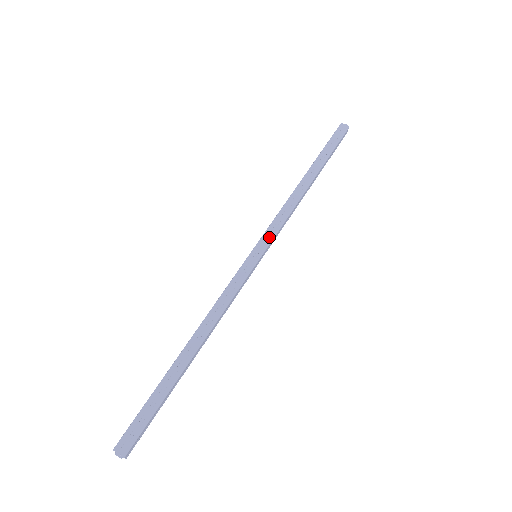
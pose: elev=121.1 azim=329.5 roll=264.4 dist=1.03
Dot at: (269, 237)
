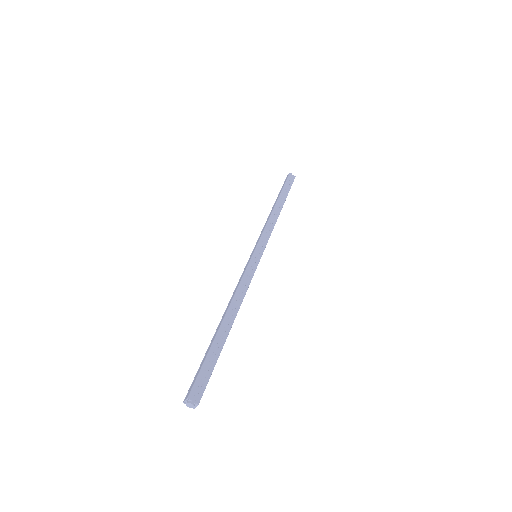
Dot at: (264, 243)
